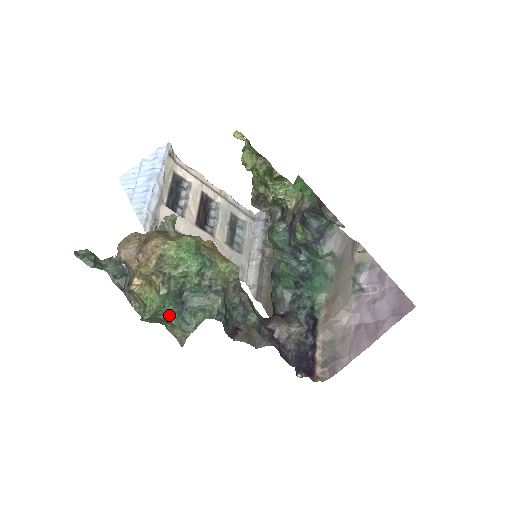
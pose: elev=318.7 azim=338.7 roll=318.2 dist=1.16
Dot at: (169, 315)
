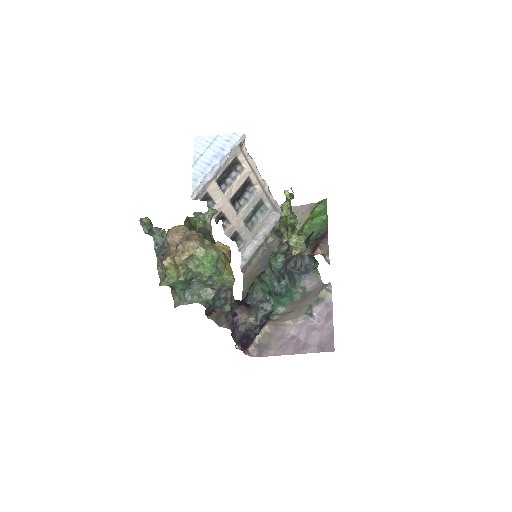
Dot at: (177, 287)
